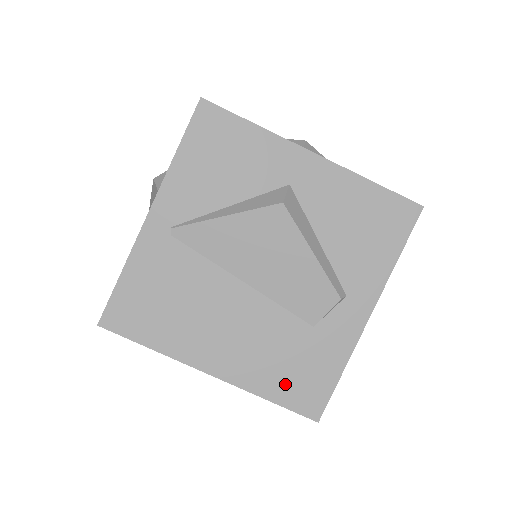
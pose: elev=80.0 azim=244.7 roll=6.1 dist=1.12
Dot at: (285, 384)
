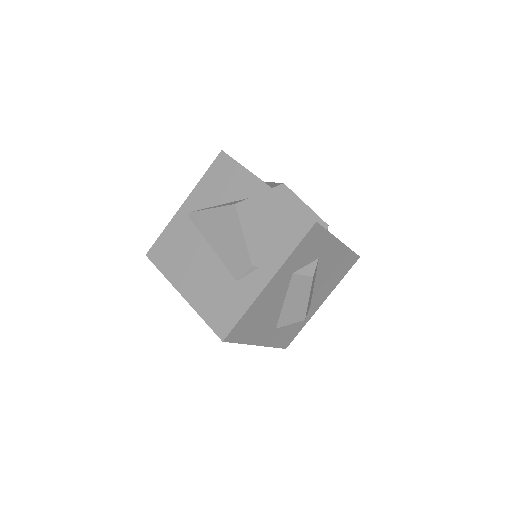
Dot at: (213, 312)
